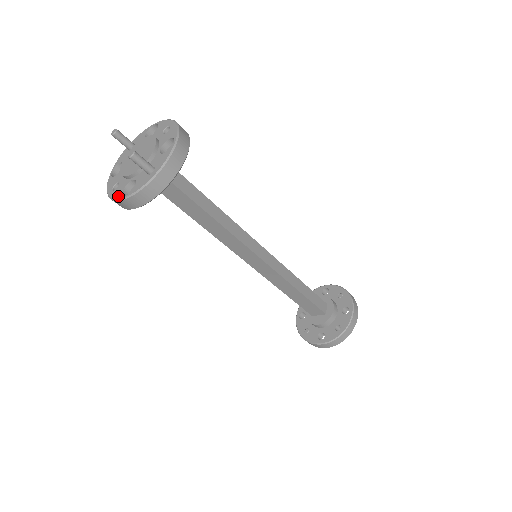
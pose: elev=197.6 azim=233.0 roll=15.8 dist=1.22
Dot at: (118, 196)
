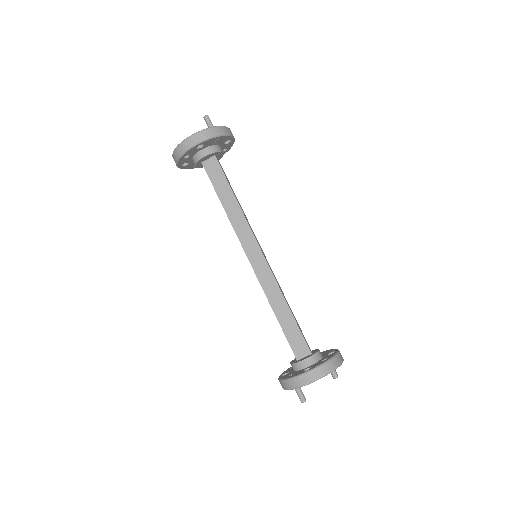
Dot at: (186, 139)
